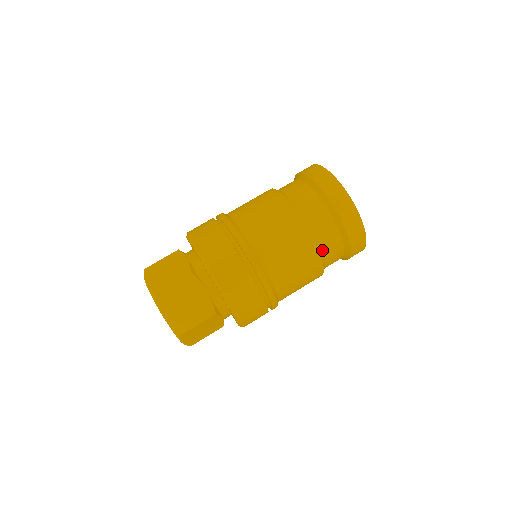
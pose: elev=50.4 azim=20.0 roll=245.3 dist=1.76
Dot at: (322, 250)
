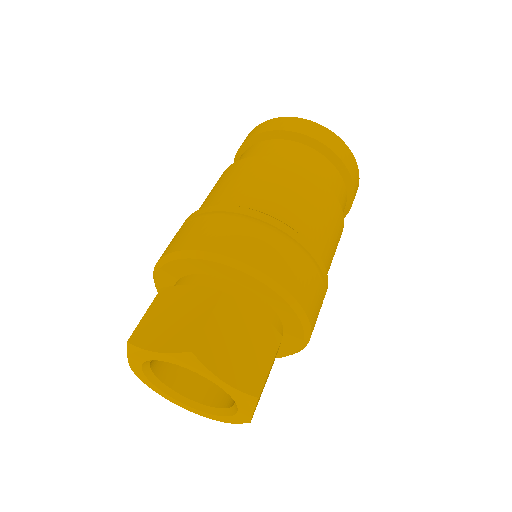
Dot at: occluded
